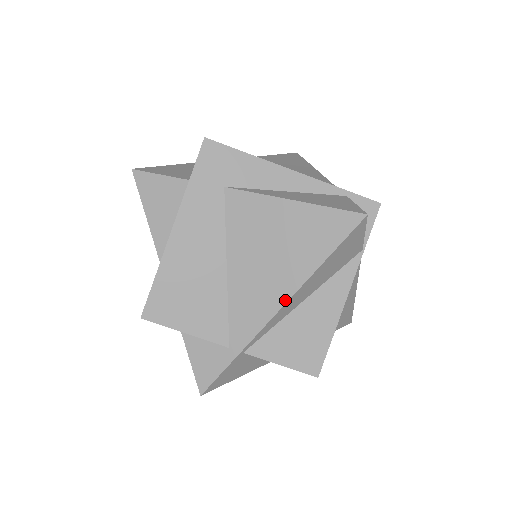
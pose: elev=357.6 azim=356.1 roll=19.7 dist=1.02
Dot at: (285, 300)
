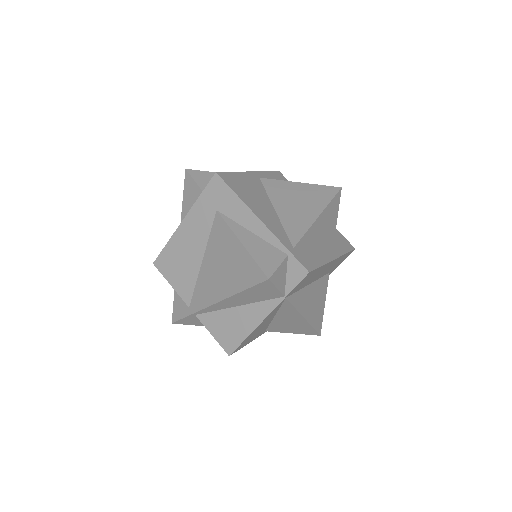
Dot at: (218, 300)
